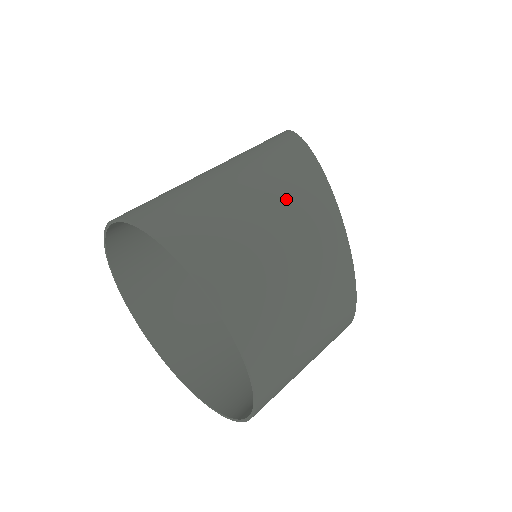
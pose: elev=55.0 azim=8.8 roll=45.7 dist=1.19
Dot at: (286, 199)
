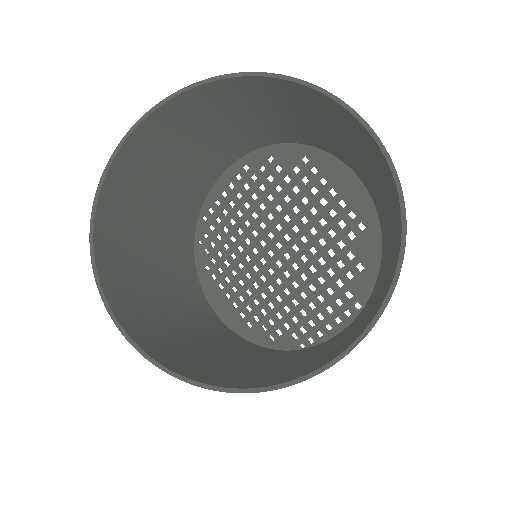
Dot at: (251, 133)
